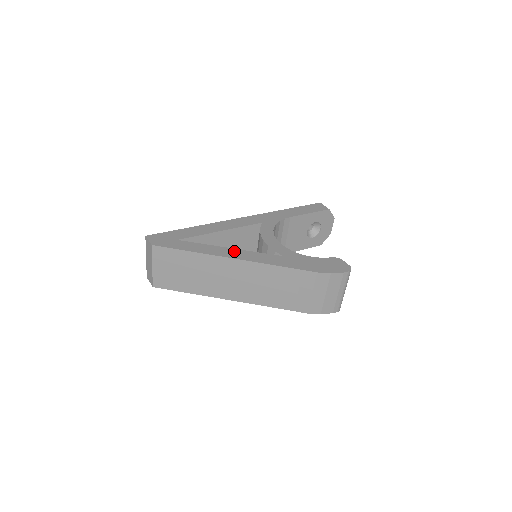
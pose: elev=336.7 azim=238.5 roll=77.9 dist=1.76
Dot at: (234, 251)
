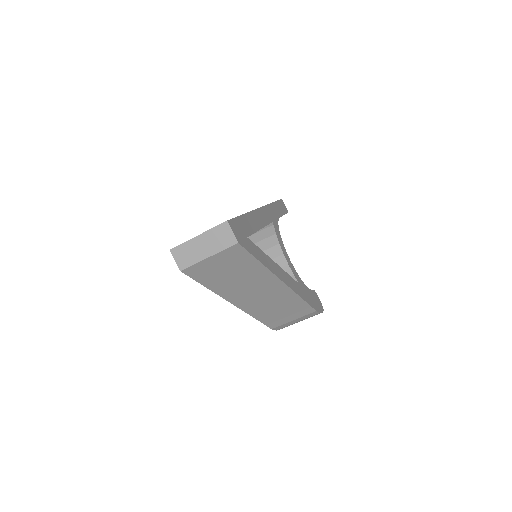
Dot at: (280, 270)
